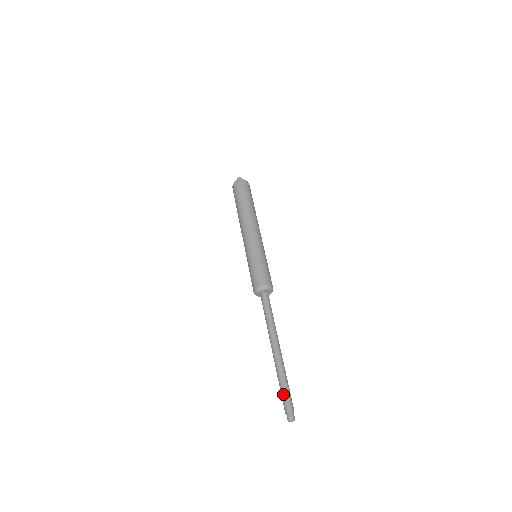
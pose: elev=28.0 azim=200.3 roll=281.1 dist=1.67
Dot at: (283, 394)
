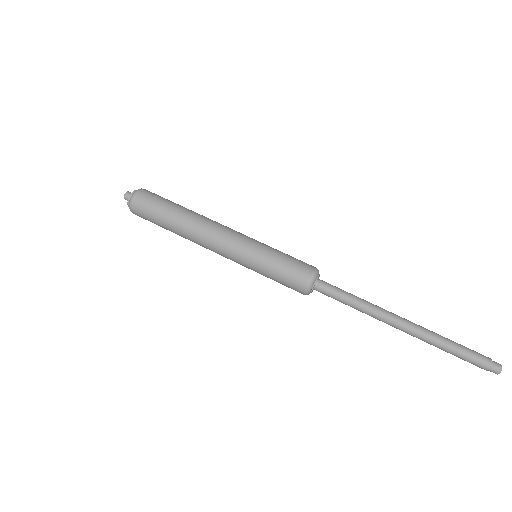
Dot at: (463, 358)
